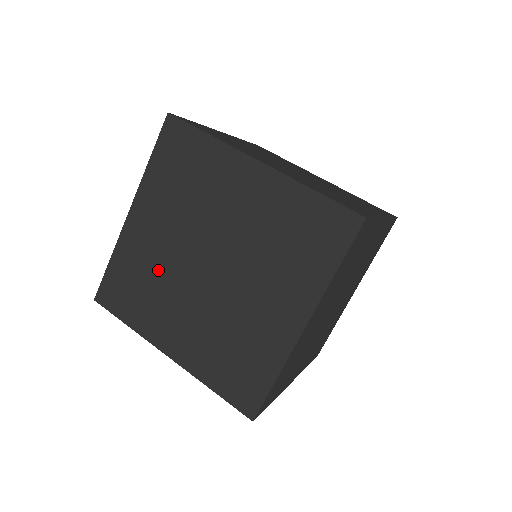
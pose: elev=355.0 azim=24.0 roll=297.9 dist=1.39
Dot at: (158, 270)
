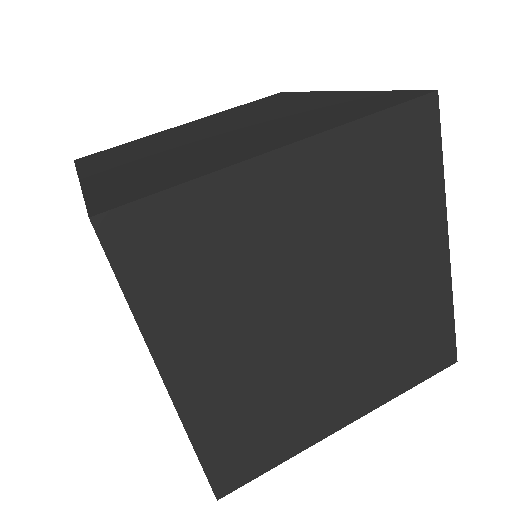
Dot at: (254, 264)
